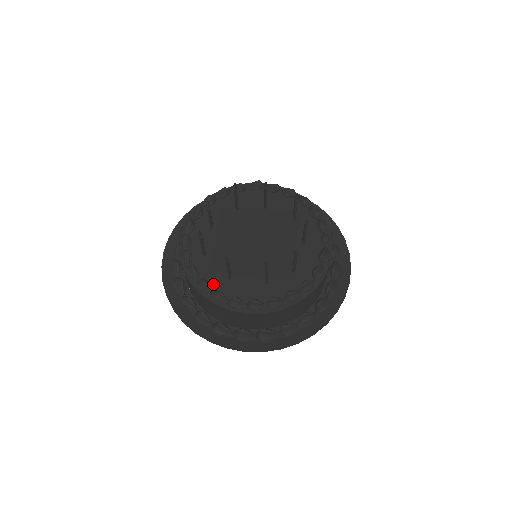
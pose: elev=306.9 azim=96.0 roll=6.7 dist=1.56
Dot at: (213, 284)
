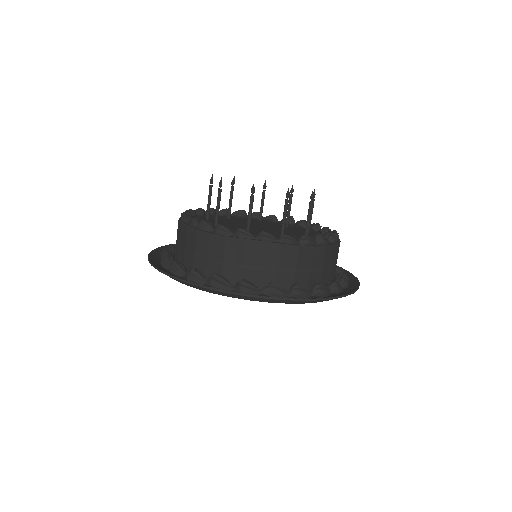
Dot at: occluded
